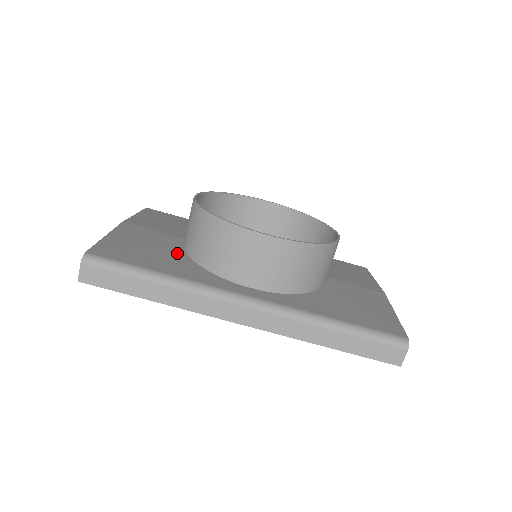
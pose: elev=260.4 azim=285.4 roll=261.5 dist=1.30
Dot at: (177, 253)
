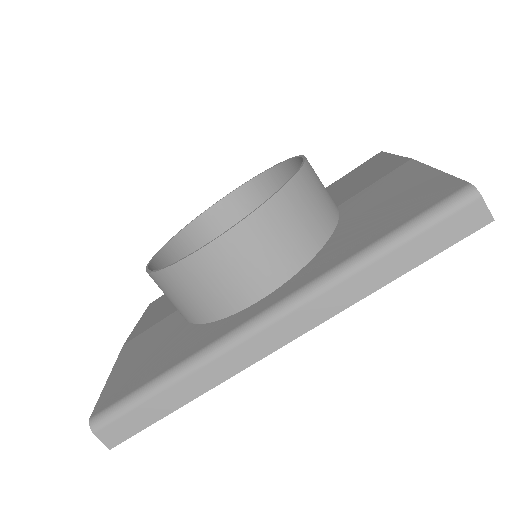
Dot at: (178, 331)
